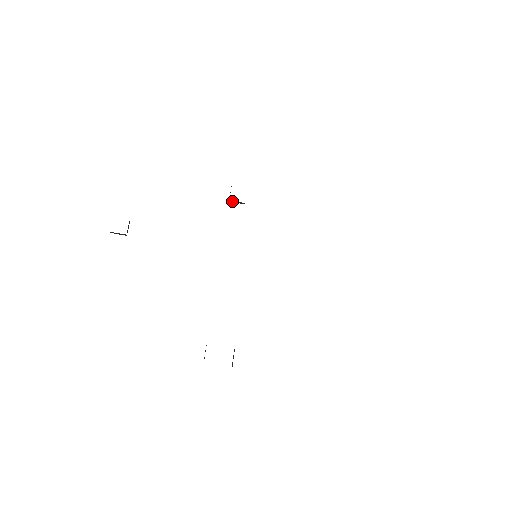
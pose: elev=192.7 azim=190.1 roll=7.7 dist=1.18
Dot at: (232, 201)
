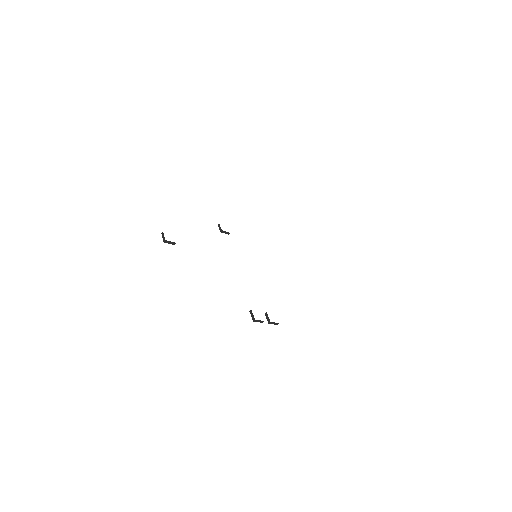
Dot at: (222, 232)
